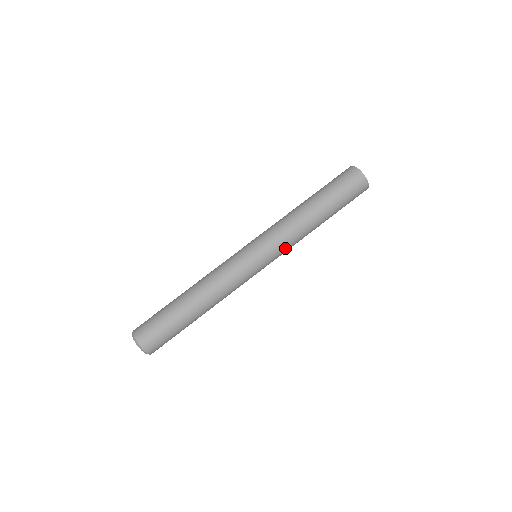
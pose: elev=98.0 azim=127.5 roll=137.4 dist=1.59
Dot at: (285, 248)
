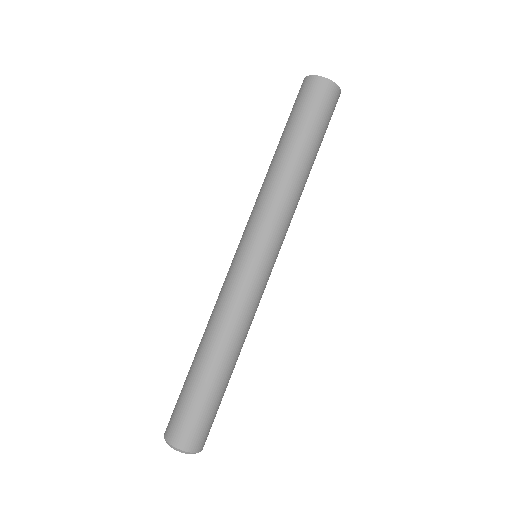
Dot at: (287, 228)
